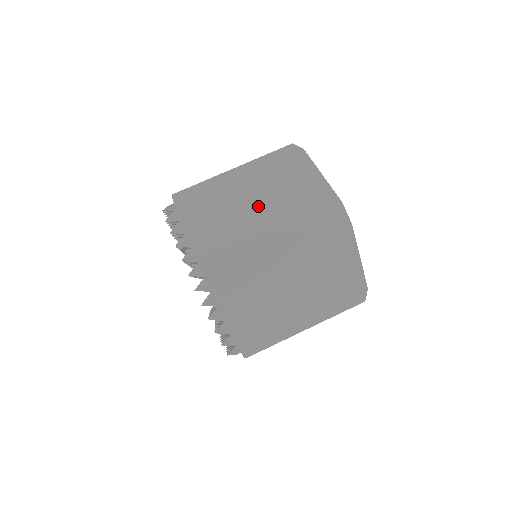
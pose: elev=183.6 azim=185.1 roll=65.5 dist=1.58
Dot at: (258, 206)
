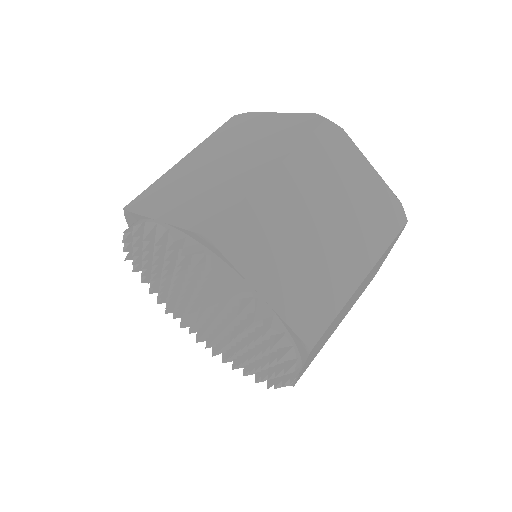
Dot at: (326, 229)
